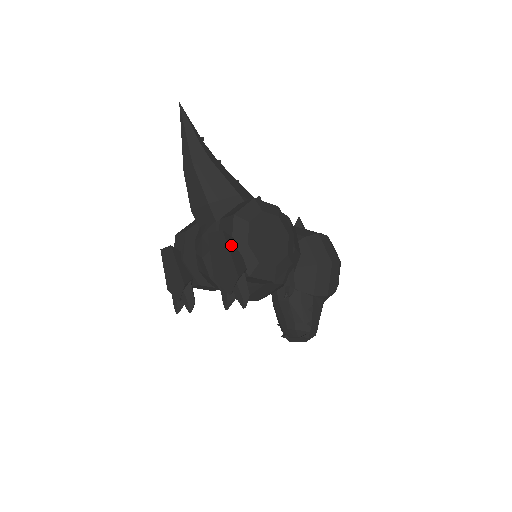
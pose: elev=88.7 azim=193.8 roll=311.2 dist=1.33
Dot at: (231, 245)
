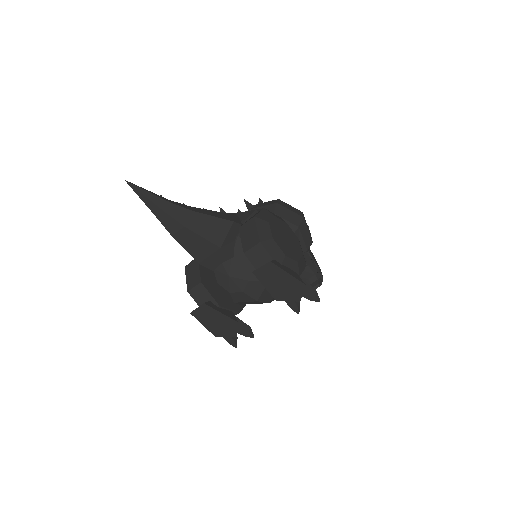
Dot at: (281, 267)
